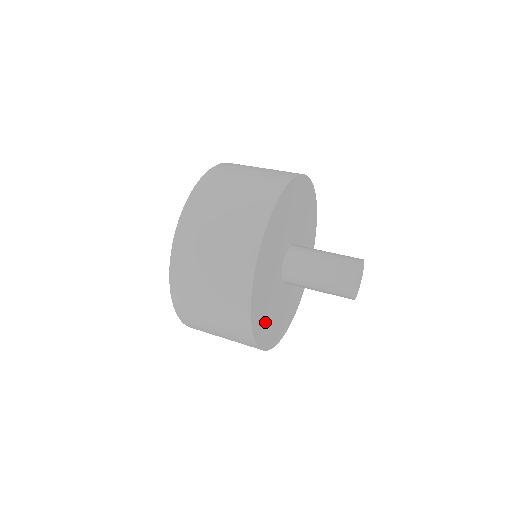
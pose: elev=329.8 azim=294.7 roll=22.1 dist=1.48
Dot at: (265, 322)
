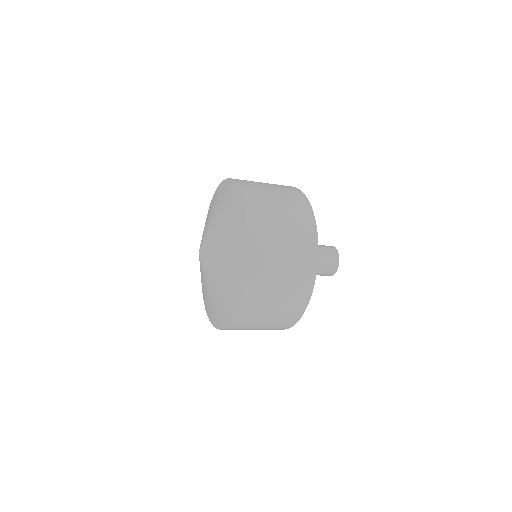
Dot at: occluded
